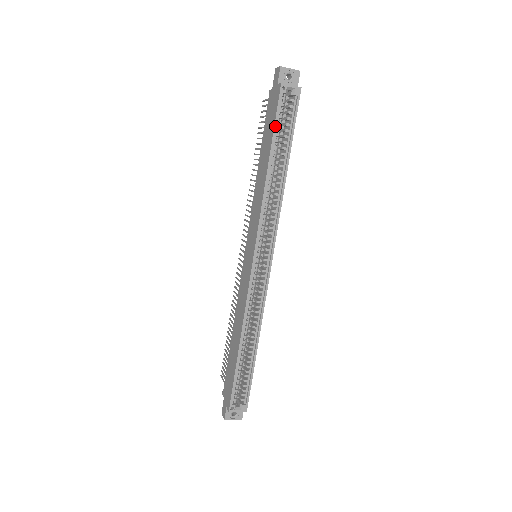
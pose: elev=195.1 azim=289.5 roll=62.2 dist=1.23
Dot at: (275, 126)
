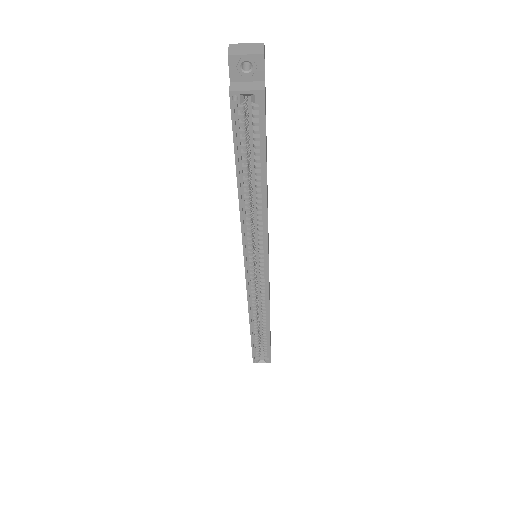
Dot at: (235, 147)
